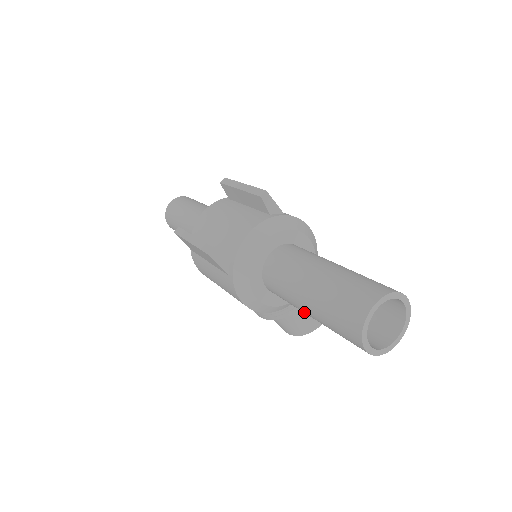
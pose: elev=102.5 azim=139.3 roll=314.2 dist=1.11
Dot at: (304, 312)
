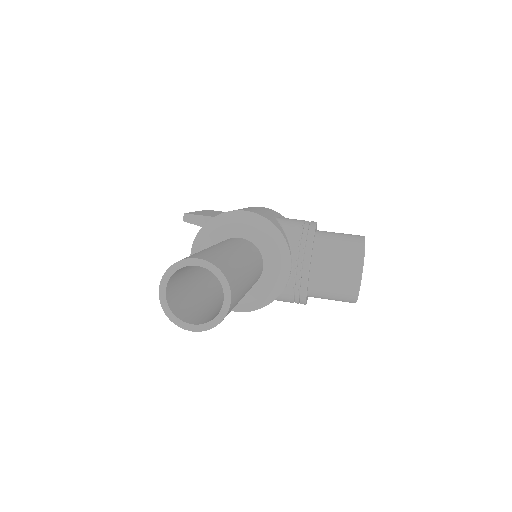
Dot at: occluded
